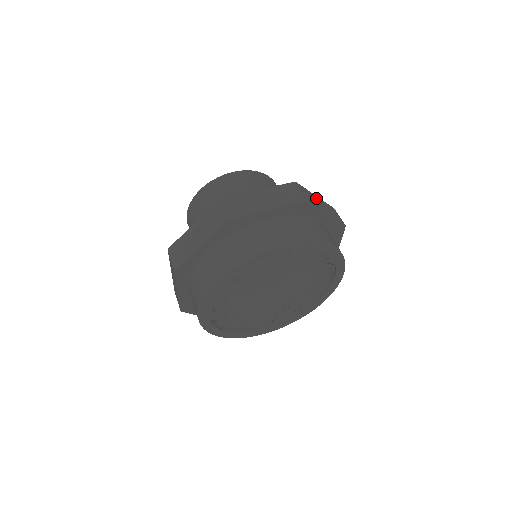
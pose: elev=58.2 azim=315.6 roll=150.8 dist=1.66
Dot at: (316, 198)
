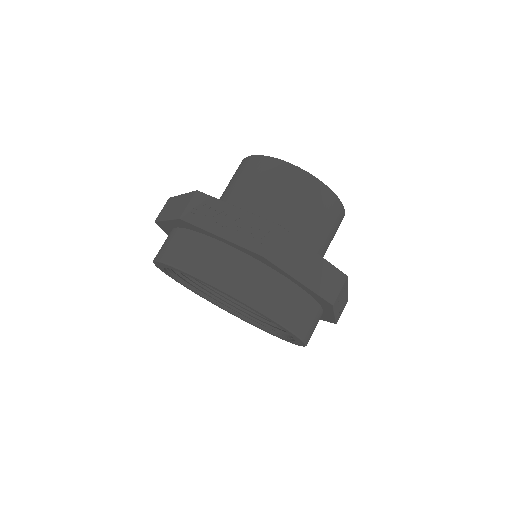
Dot at: (227, 211)
